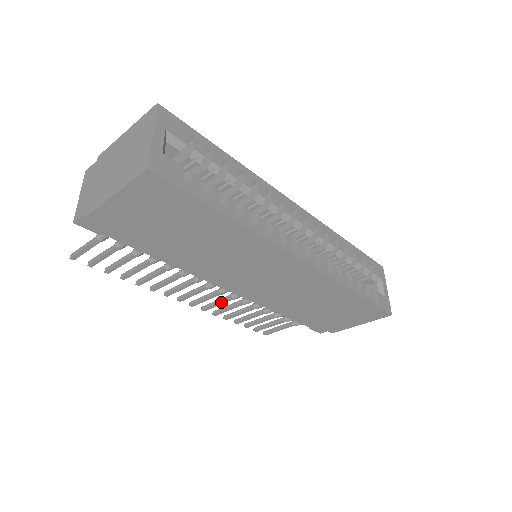
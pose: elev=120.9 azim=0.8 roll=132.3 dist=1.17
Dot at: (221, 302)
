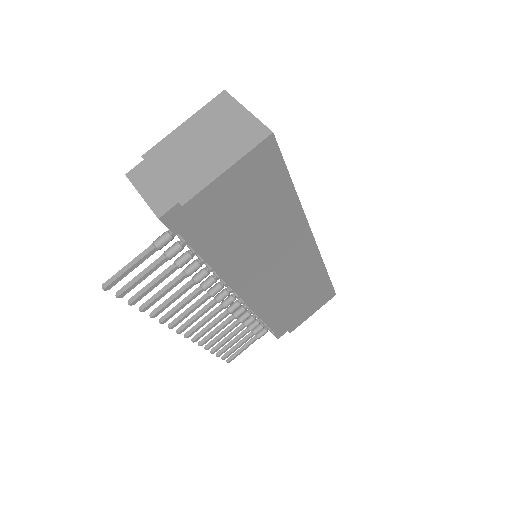
Dot at: (217, 322)
